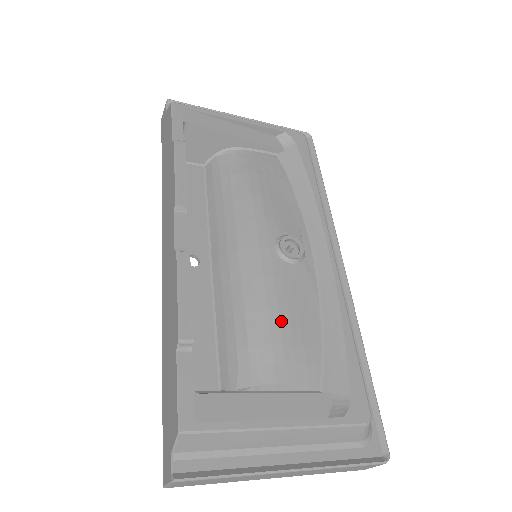
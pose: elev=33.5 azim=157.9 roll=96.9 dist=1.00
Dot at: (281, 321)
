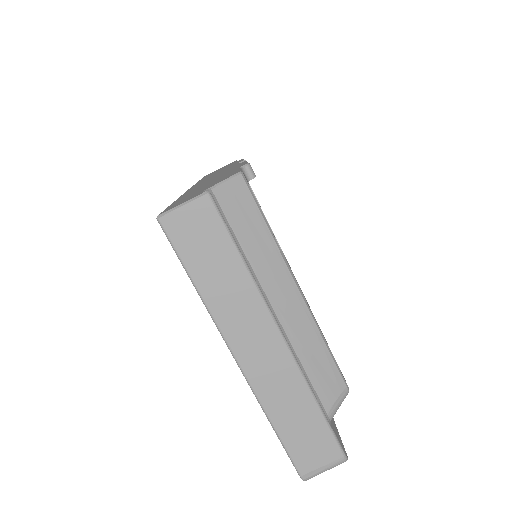
Dot at: occluded
